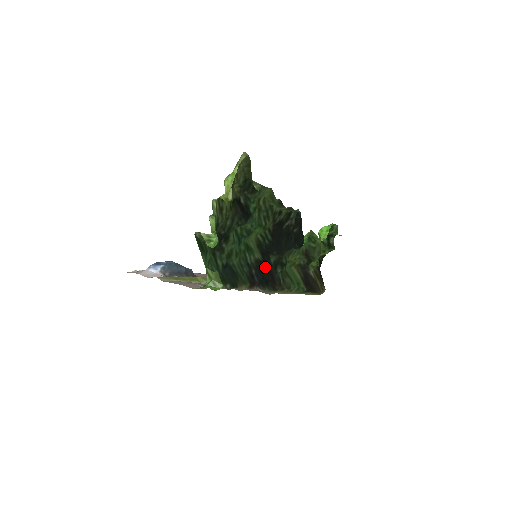
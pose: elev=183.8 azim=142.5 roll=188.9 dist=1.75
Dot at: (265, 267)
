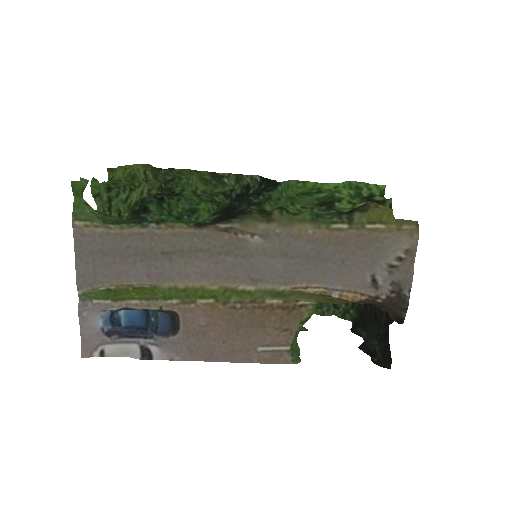
Dot at: (226, 215)
